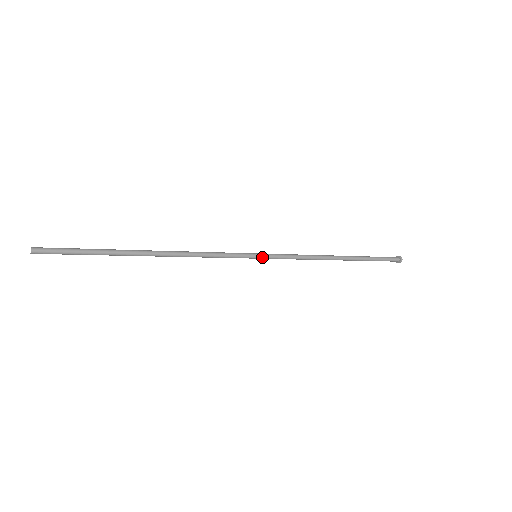
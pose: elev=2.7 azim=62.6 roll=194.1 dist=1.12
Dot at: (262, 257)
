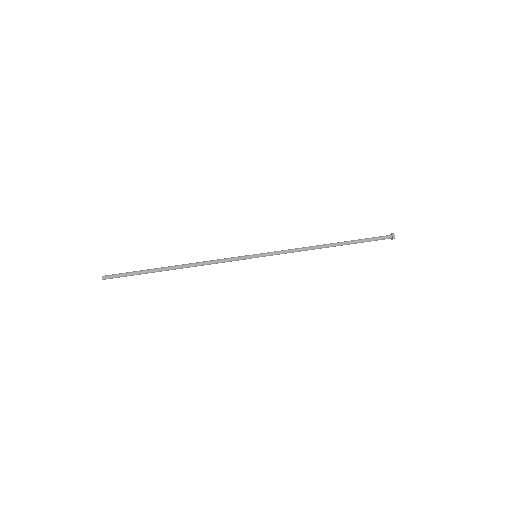
Dot at: occluded
